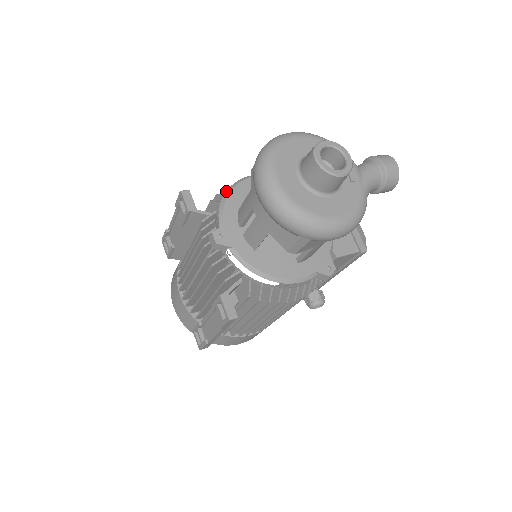
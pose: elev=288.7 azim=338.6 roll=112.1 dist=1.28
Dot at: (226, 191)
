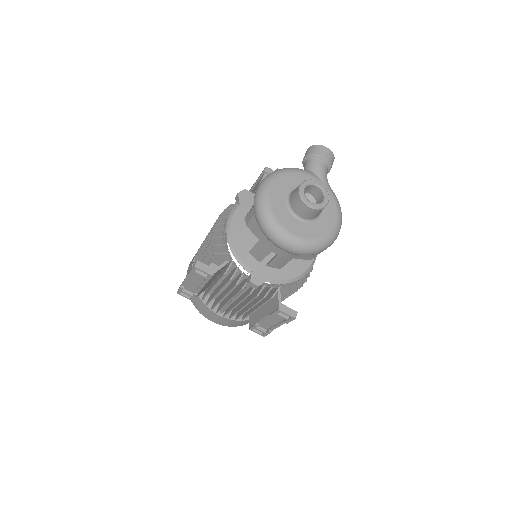
Dot at: occluded
